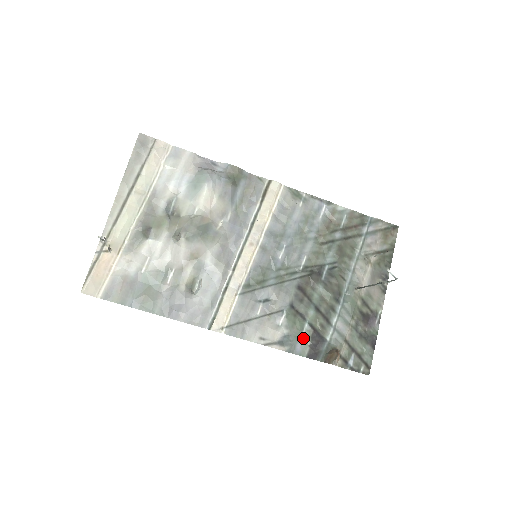
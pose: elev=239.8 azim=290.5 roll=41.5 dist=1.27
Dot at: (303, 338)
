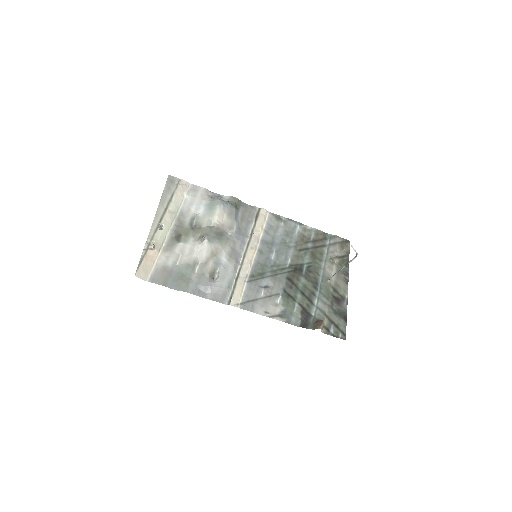
Dot at: (295, 313)
